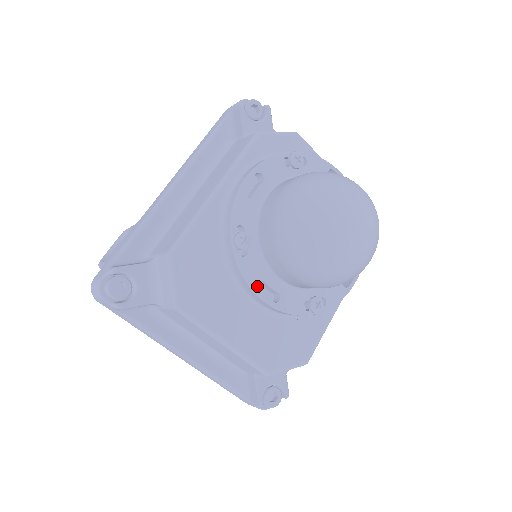
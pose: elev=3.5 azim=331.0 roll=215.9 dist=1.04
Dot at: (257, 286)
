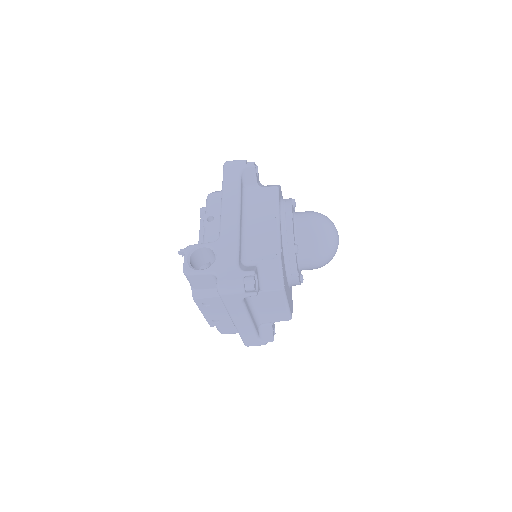
Dot at: occluded
